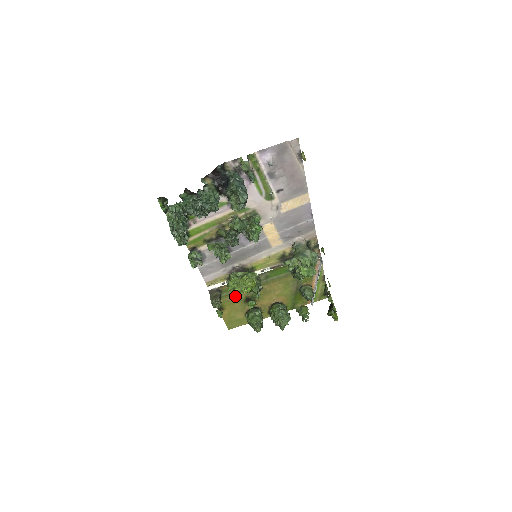
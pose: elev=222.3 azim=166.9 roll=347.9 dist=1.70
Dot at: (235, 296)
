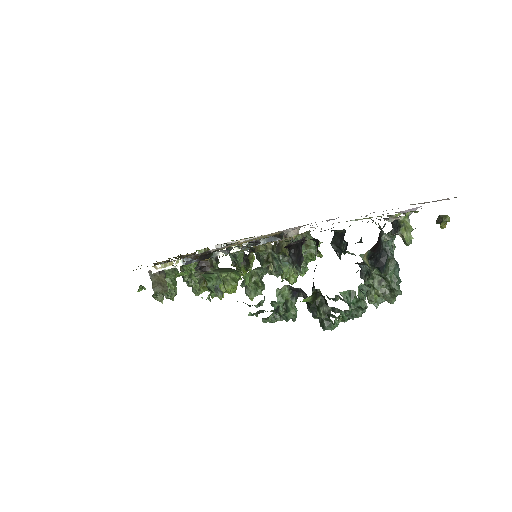
Dot at: occluded
